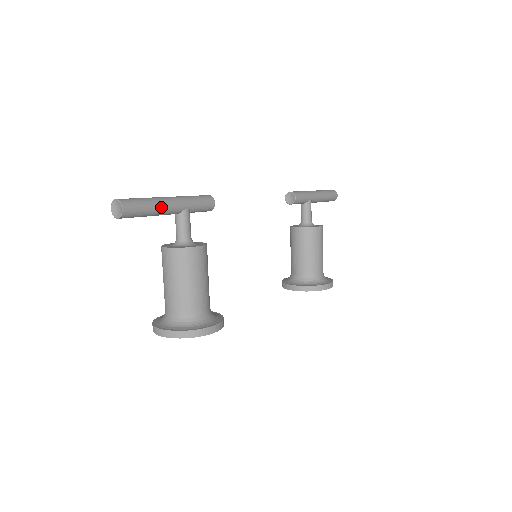
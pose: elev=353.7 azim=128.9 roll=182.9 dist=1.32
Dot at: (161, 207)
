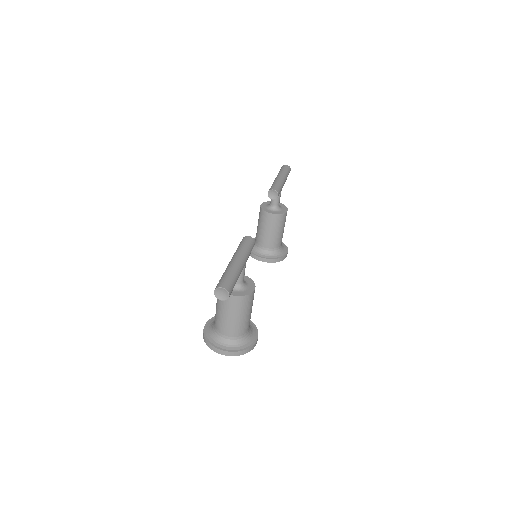
Dot at: occluded
